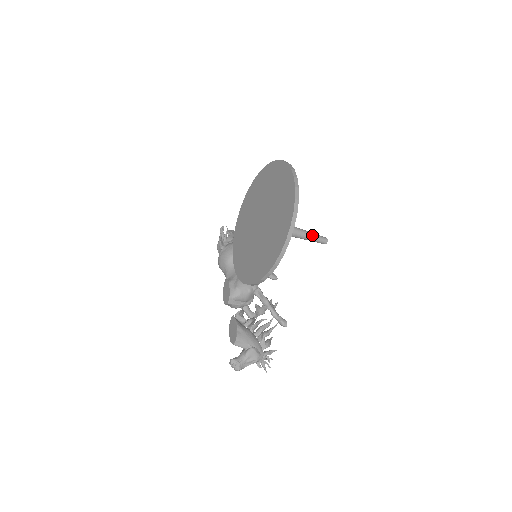
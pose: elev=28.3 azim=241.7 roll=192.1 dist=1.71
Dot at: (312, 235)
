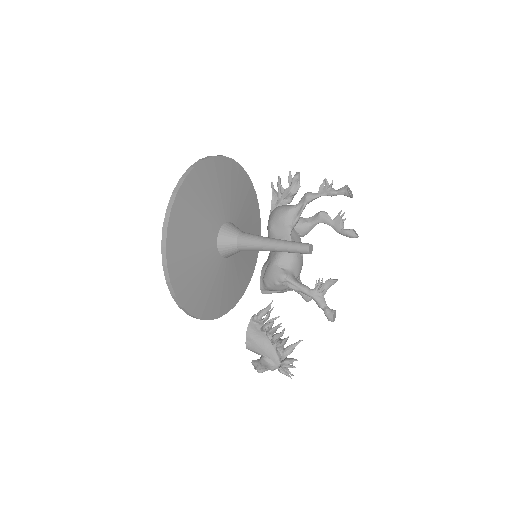
Dot at: (282, 247)
